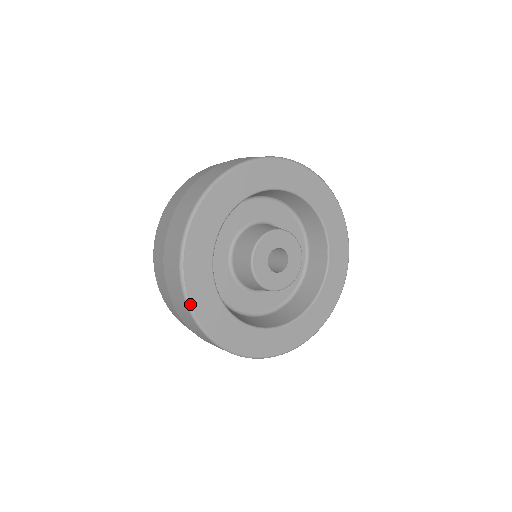
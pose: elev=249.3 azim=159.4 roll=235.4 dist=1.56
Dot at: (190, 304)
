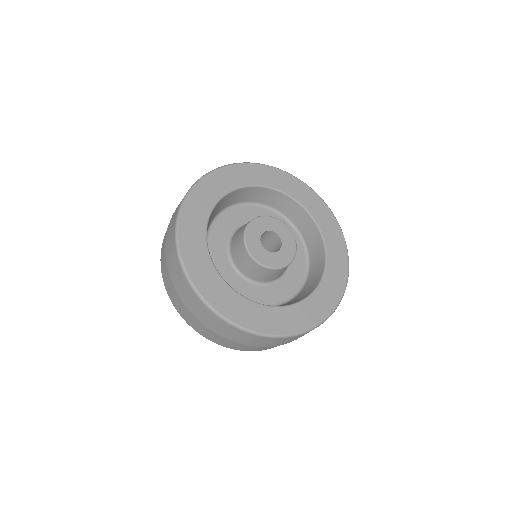
Dot at: (234, 323)
